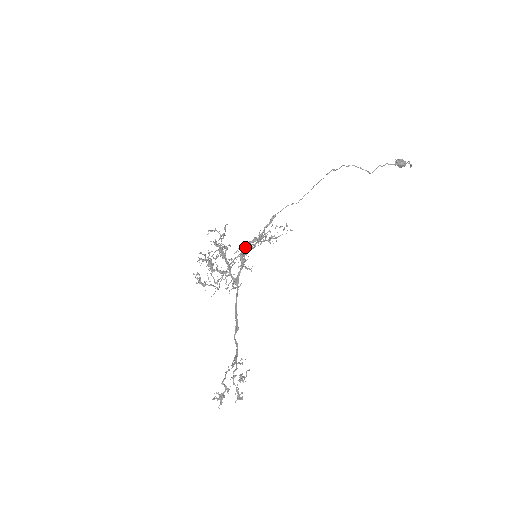
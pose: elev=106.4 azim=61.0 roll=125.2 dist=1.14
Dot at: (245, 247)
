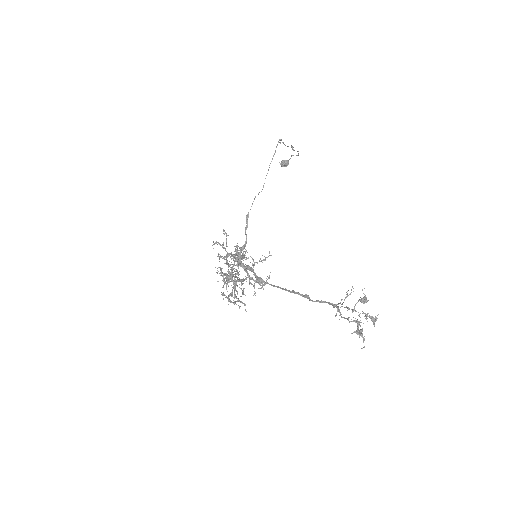
Dot at: occluded
